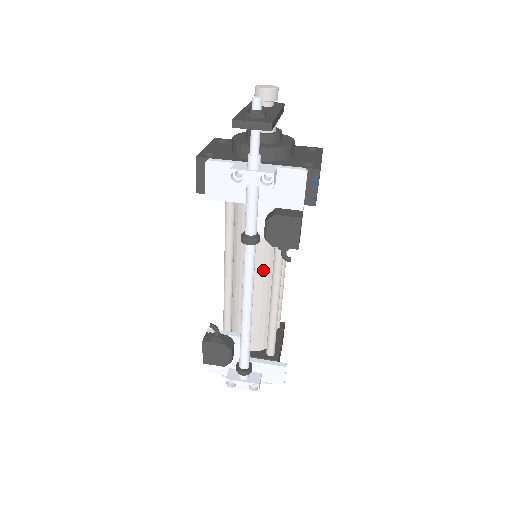
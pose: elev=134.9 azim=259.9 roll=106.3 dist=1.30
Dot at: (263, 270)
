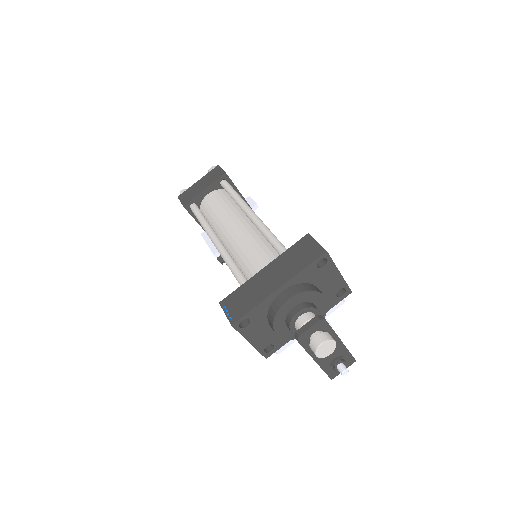
Dot at: occluded
